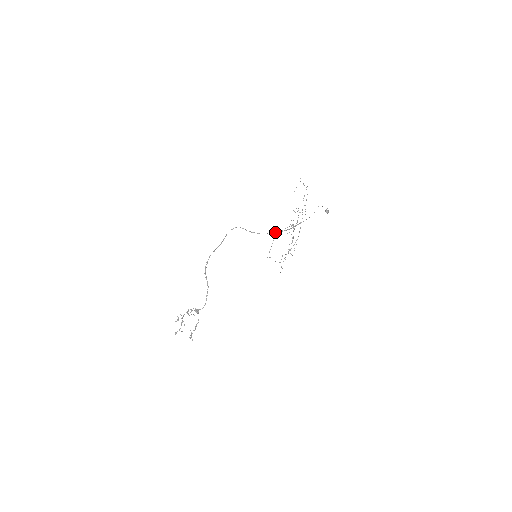
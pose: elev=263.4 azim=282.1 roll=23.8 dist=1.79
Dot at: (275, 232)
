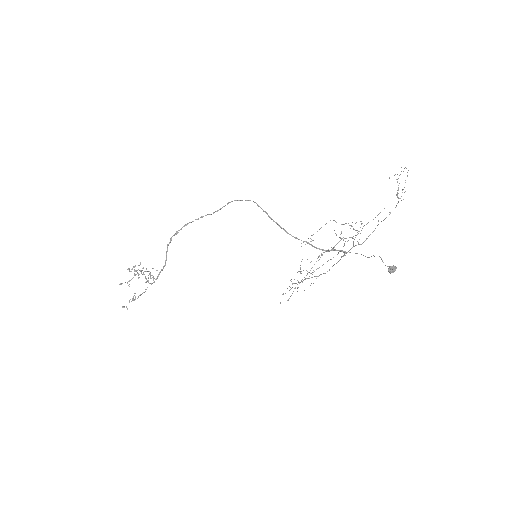
Dot at: (301, 240)
